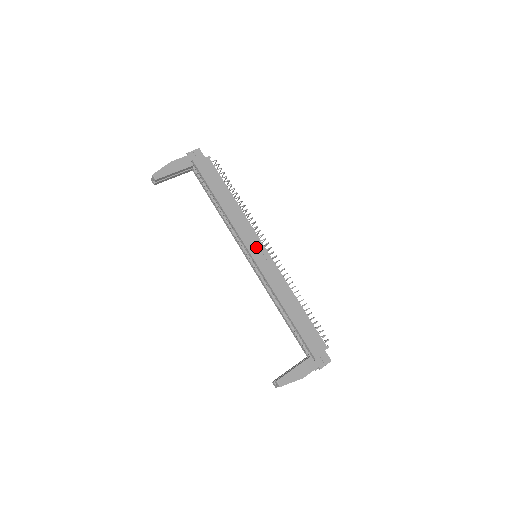
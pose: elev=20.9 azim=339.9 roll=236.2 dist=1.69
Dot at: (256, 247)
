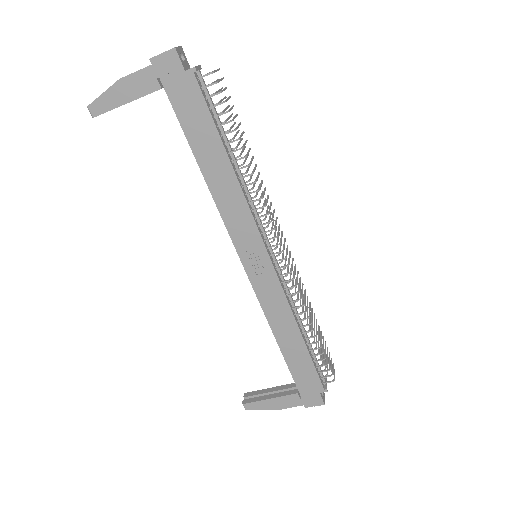
Dot at: (253, 251)
